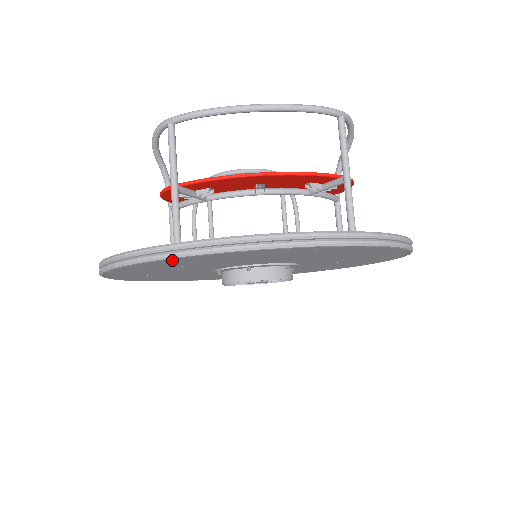
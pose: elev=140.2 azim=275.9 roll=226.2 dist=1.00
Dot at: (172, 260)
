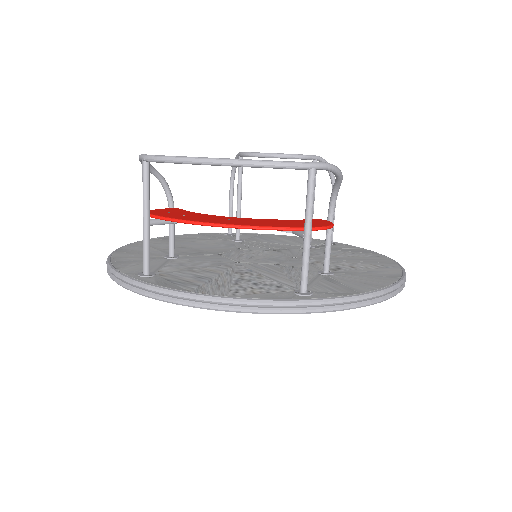
Dot at: occluded
